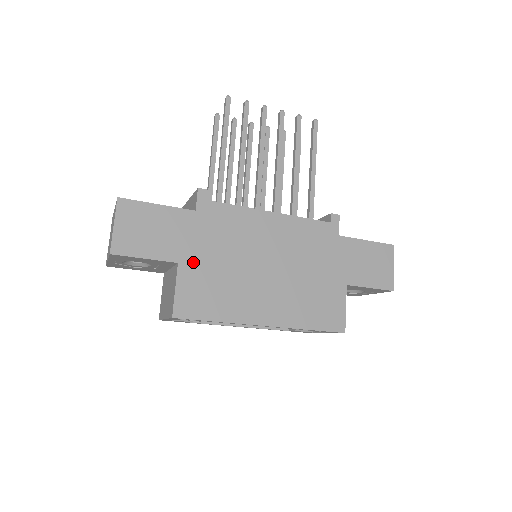
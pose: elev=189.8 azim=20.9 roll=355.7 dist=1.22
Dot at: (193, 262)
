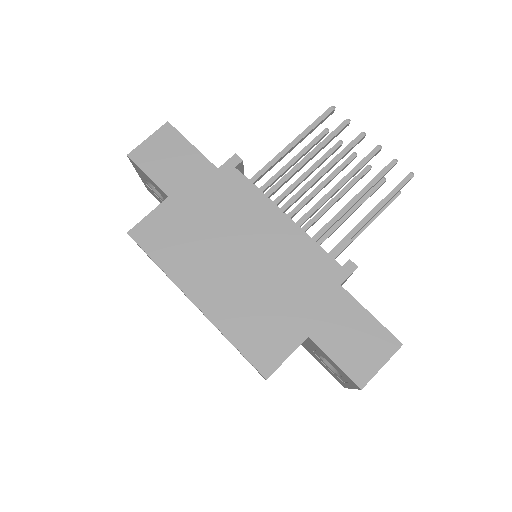
Dot at: (181, 205)
